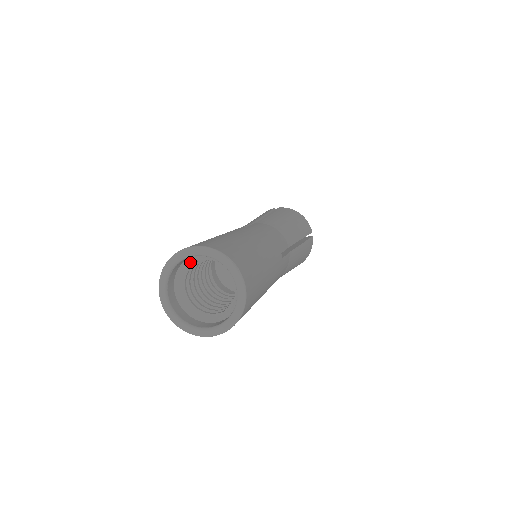
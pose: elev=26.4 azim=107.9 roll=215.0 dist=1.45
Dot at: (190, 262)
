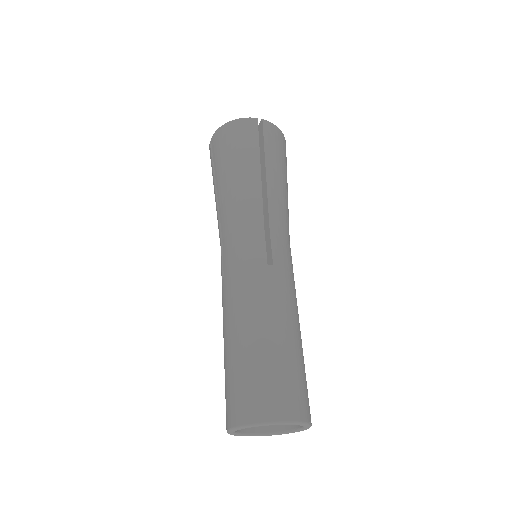
Dot at: occluded
